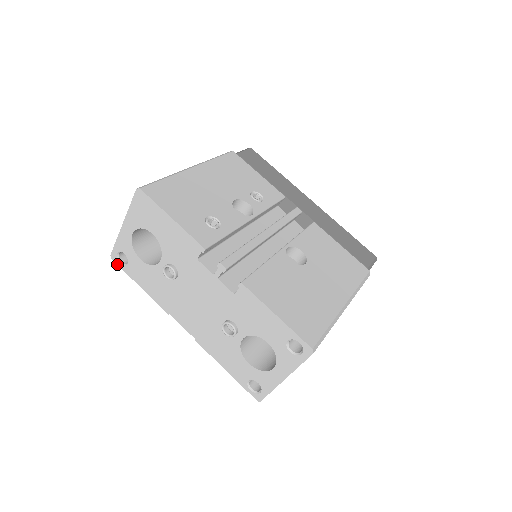
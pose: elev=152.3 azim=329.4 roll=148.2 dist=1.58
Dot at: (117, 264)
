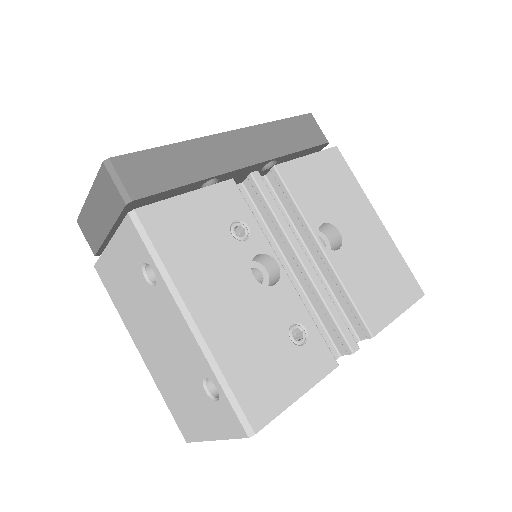
Dot at: occluded
